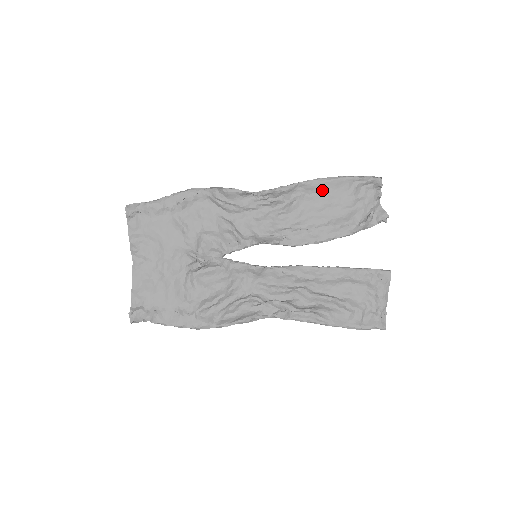
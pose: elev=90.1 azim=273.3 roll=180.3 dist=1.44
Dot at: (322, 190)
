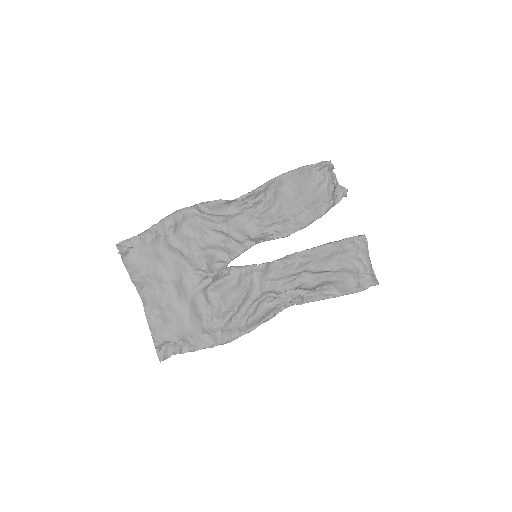
Dot at: (290, 182)
